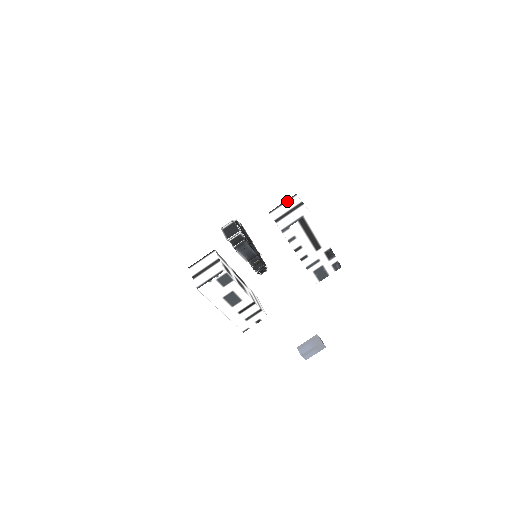
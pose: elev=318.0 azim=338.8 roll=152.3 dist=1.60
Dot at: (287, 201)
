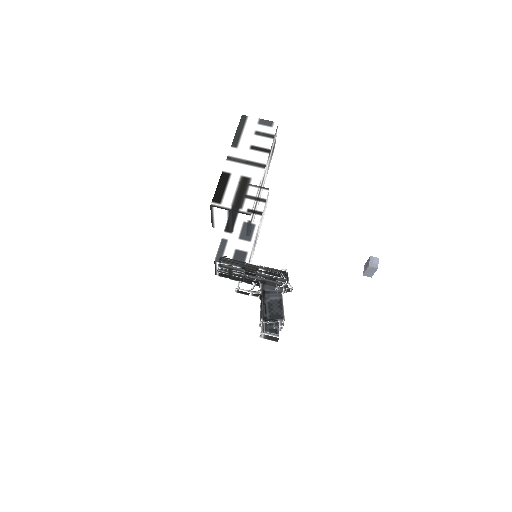
Dot at: (213, 215)
